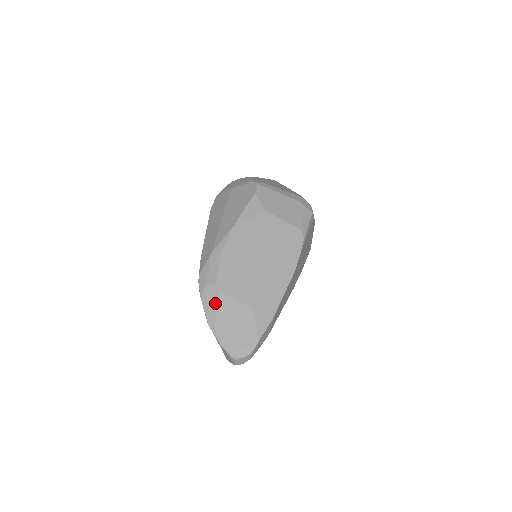
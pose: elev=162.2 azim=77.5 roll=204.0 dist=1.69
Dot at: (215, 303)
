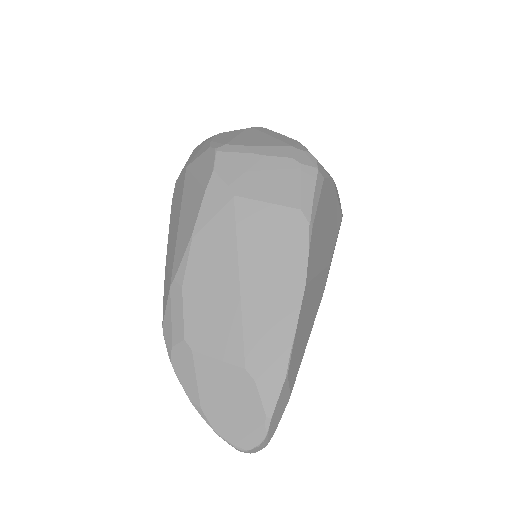
Dot at: (191, 370)
